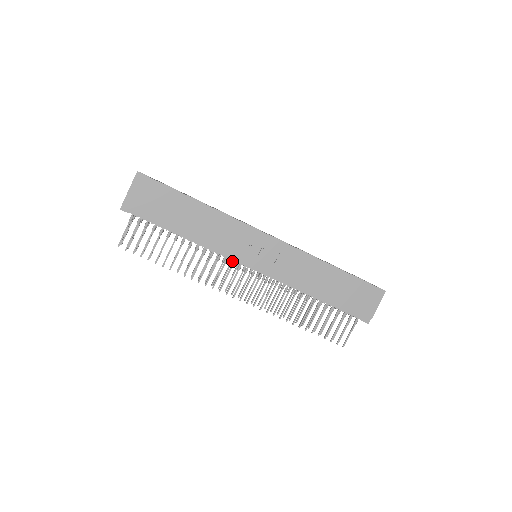
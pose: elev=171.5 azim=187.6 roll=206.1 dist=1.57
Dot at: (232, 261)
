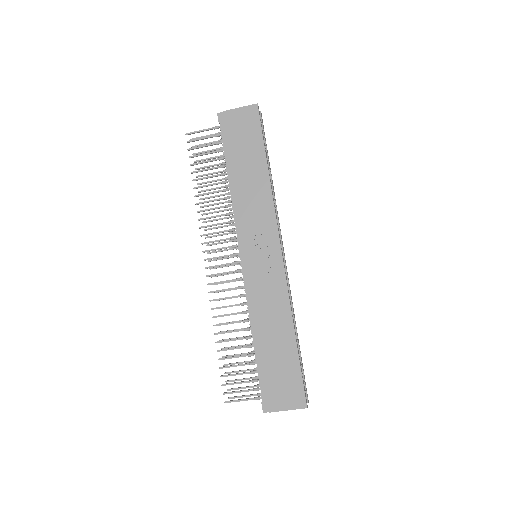
Dot at: occluded
